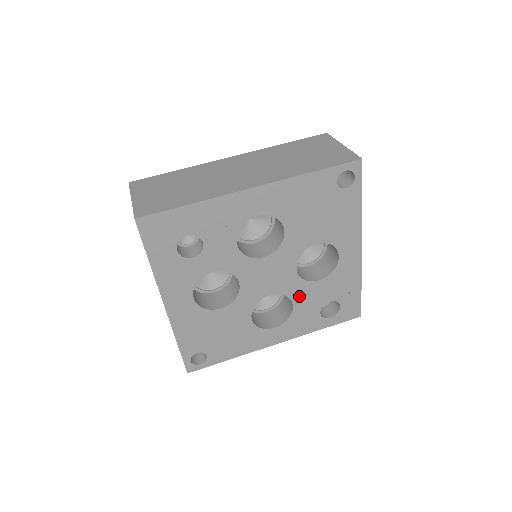
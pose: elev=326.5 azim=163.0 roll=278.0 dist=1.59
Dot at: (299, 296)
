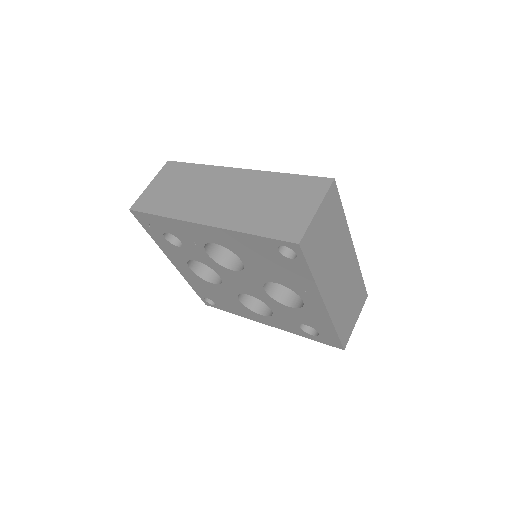
Dot at: (275, 307)
